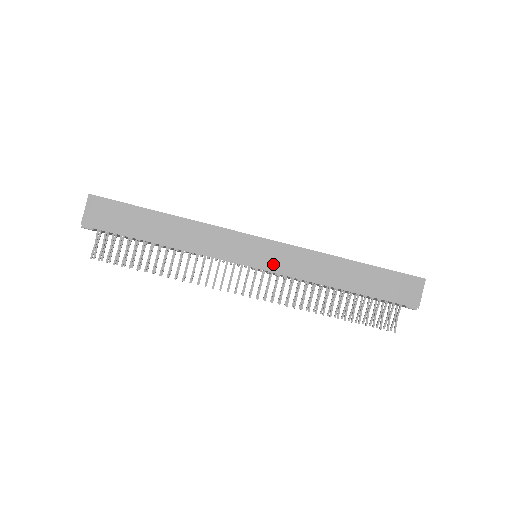
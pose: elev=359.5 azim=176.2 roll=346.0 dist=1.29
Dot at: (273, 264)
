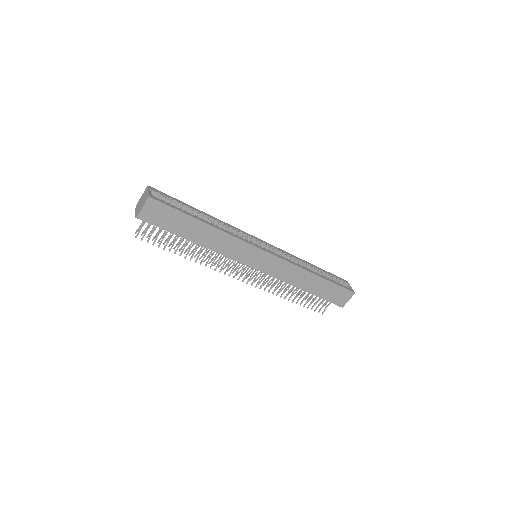
Dot at: (267, 269)
